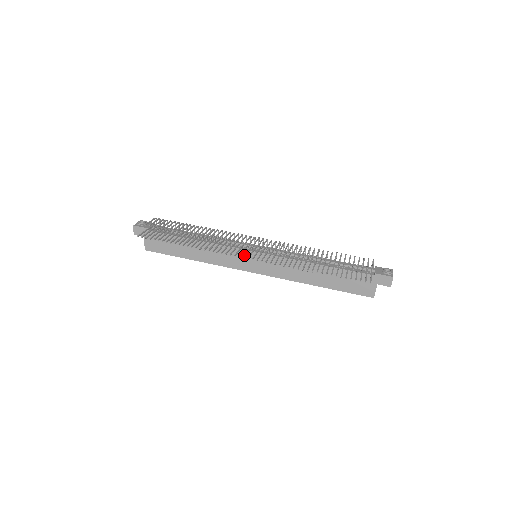
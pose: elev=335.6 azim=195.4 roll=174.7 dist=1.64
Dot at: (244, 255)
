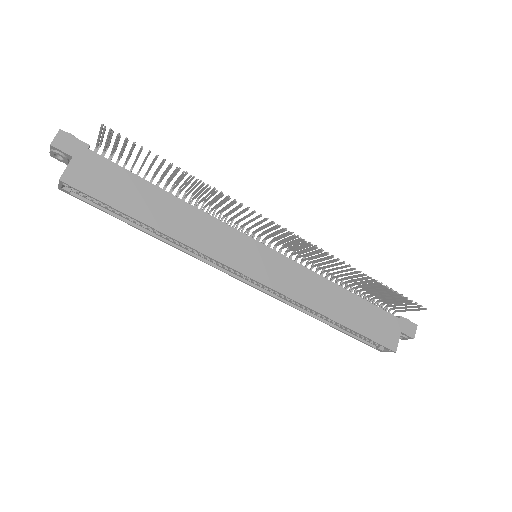
Dot at: (276, 226)
